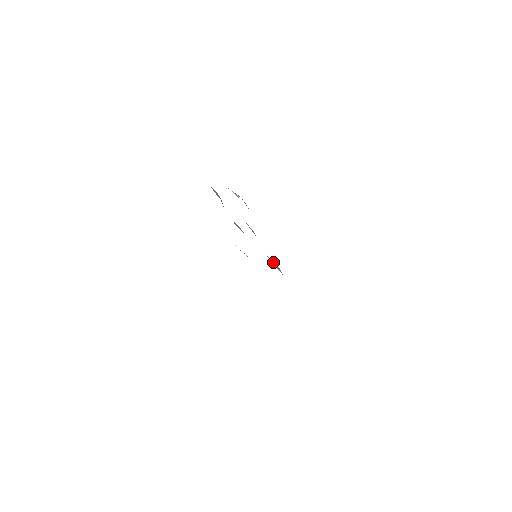
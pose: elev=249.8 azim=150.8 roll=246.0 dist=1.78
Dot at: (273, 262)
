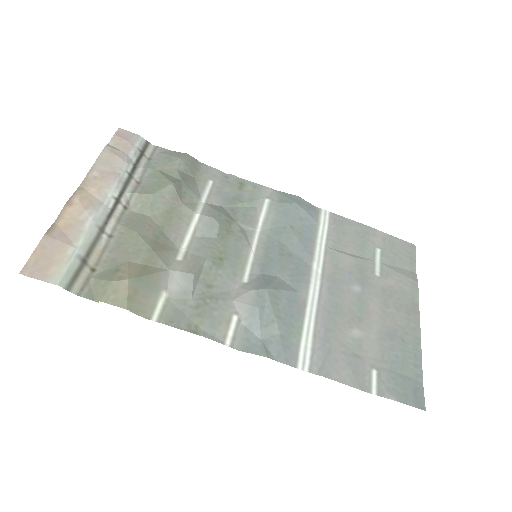
Dot at: (245, 311)
